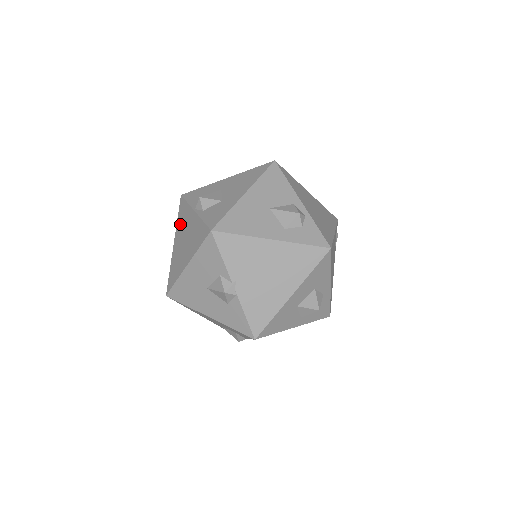
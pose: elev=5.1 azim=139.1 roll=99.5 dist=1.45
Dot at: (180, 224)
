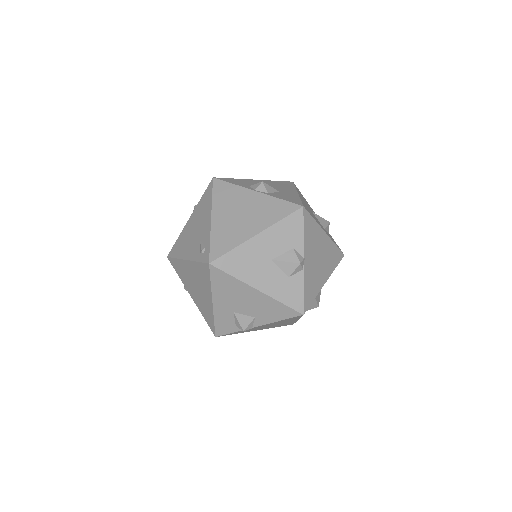
Dot at: (223, 201)
